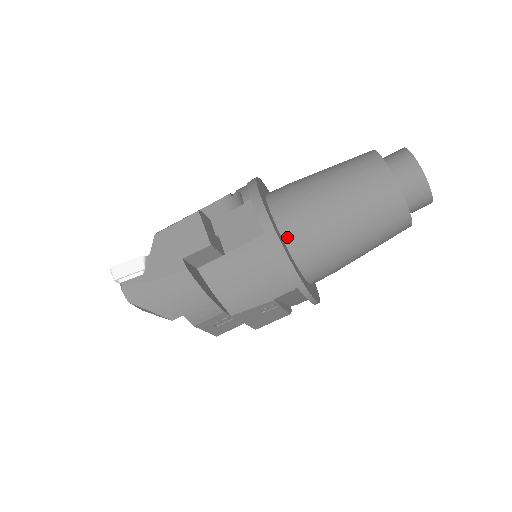
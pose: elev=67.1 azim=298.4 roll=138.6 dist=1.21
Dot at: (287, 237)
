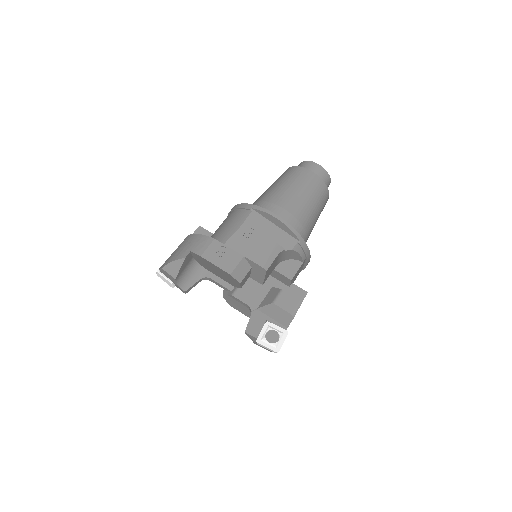
Dot at: occluded
